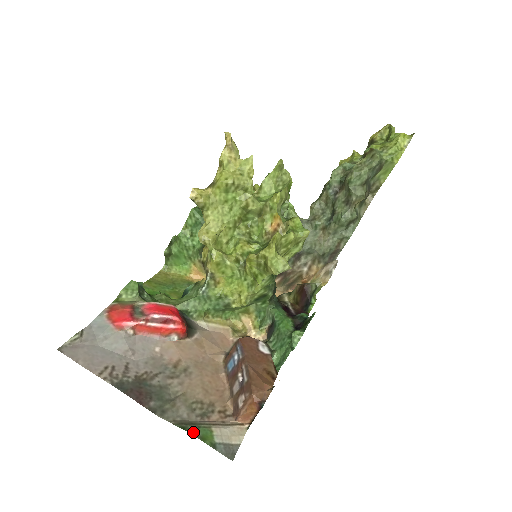
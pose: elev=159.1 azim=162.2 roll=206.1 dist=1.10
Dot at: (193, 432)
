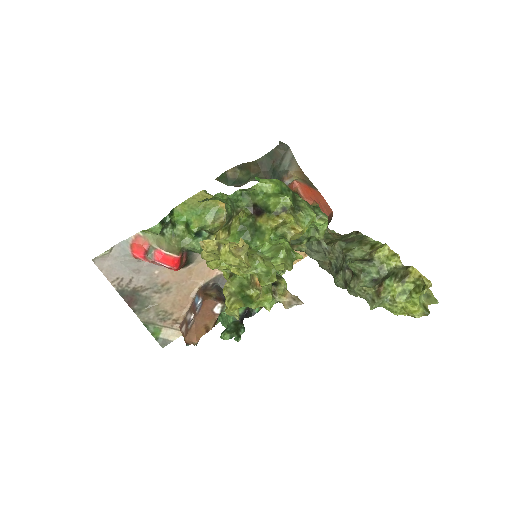
Dot at: (149, 330)
